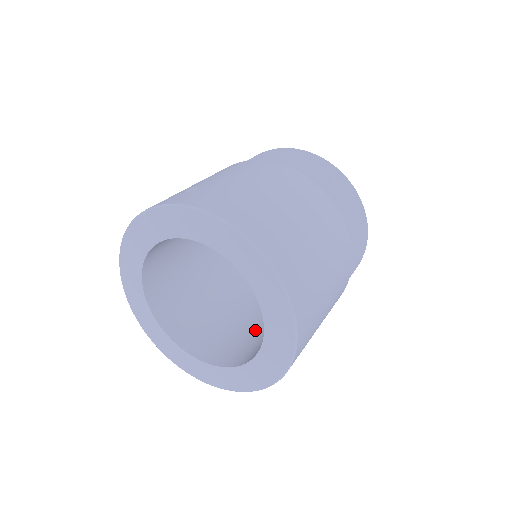
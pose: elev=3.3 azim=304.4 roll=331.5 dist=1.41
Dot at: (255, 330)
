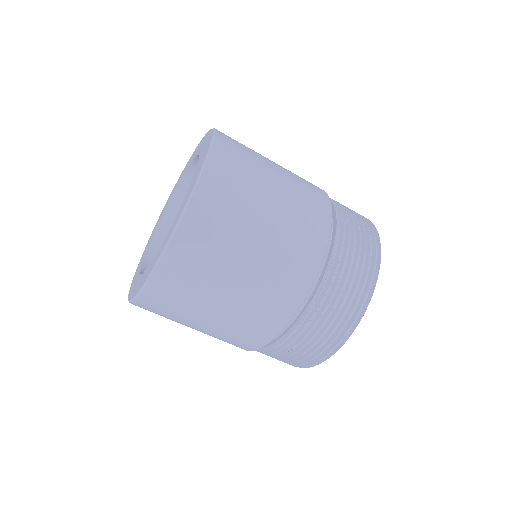
Dot at: occluded
